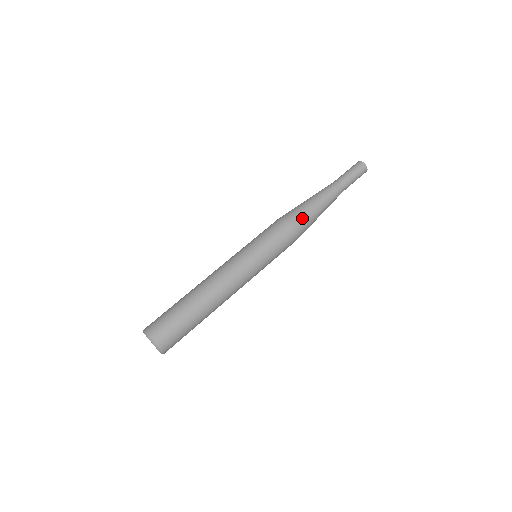
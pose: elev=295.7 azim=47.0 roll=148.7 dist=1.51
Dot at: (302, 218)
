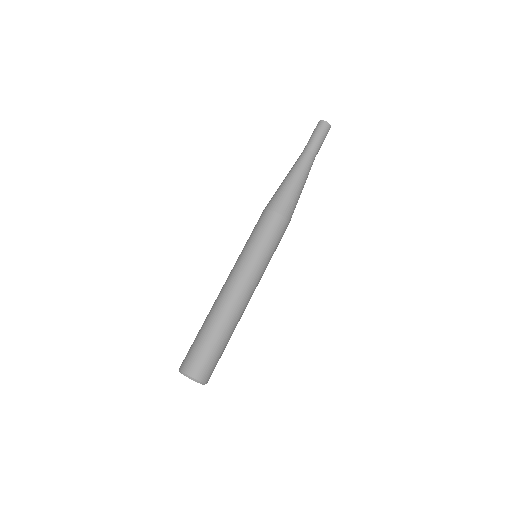
Dot at: (293, 208)
